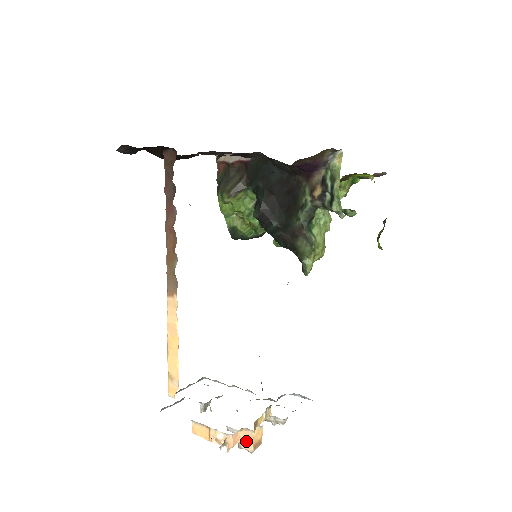
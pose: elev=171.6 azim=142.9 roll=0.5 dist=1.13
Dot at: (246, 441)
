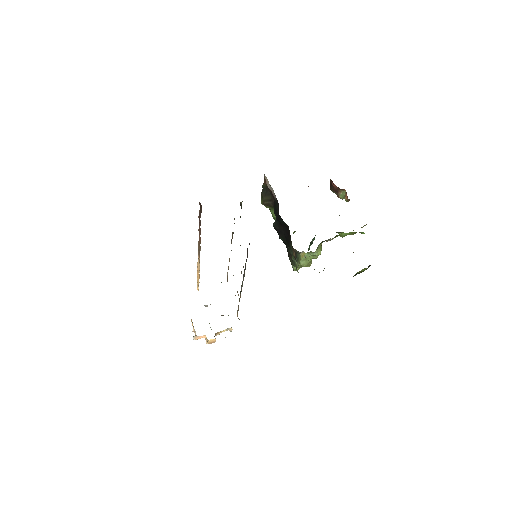
Dot at: (206, 339)
